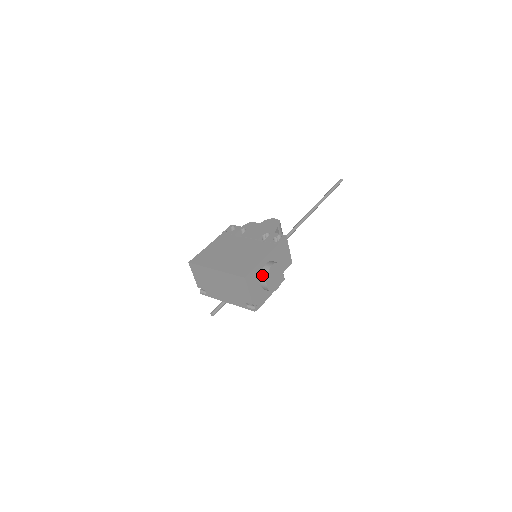
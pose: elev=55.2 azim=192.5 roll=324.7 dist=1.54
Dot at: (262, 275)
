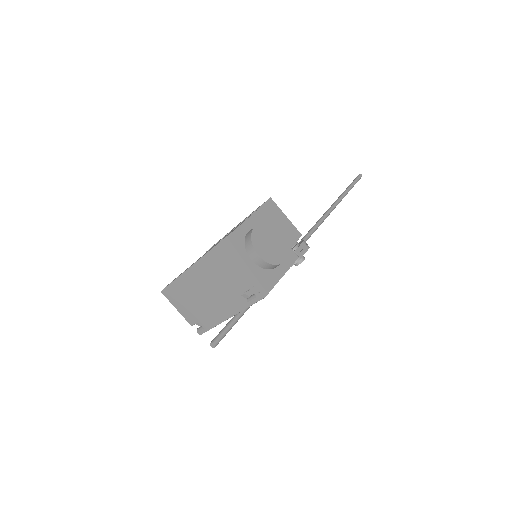
Dot at: (246, 245)
